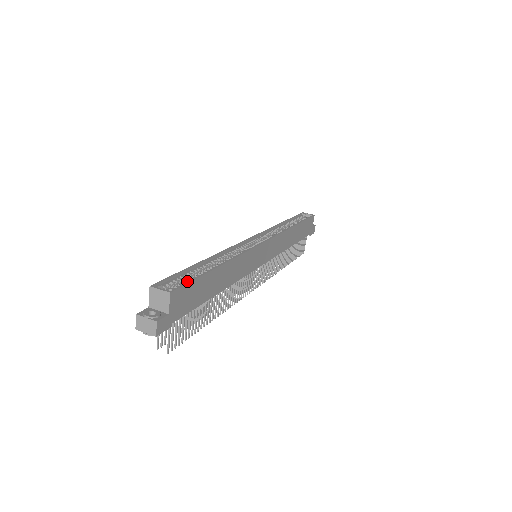
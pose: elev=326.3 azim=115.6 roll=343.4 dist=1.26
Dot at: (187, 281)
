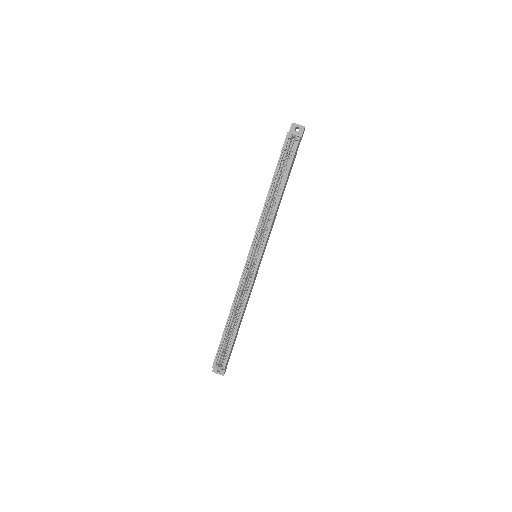
Dot at: (226, 352)
